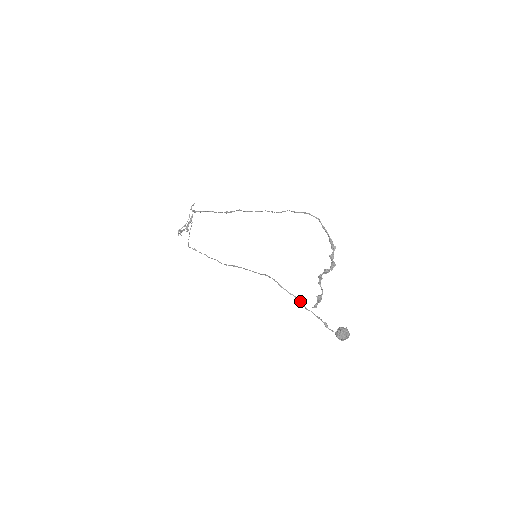
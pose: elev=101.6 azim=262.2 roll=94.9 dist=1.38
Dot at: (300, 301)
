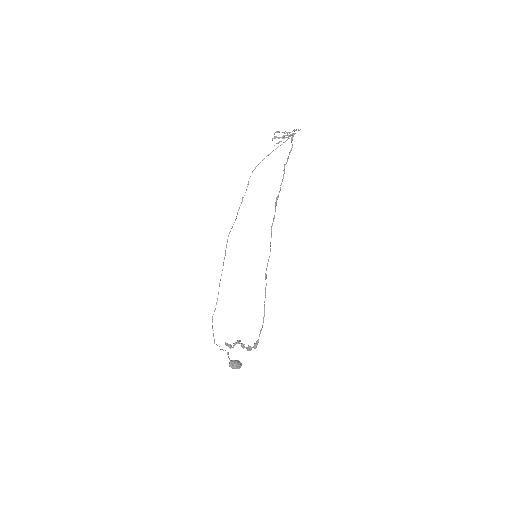
Dot at: occluded
